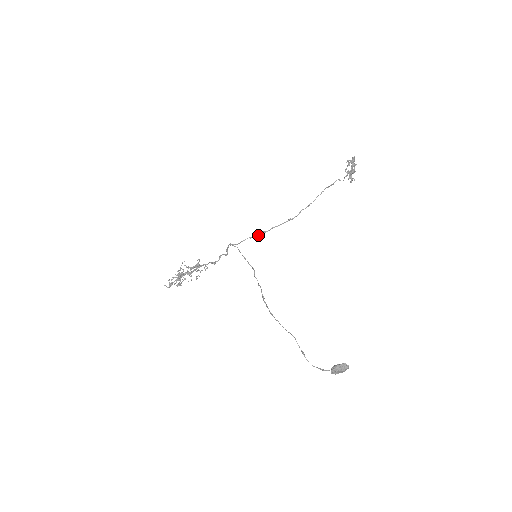
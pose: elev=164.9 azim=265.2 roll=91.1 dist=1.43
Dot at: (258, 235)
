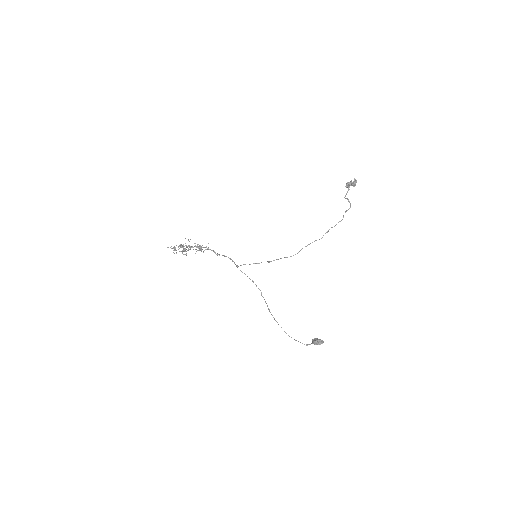
Dot at: occluded
